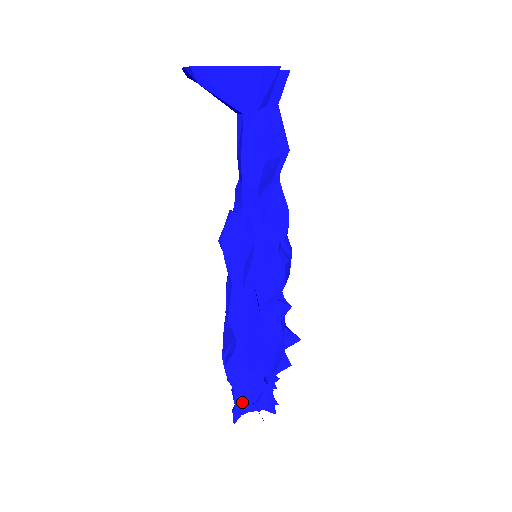
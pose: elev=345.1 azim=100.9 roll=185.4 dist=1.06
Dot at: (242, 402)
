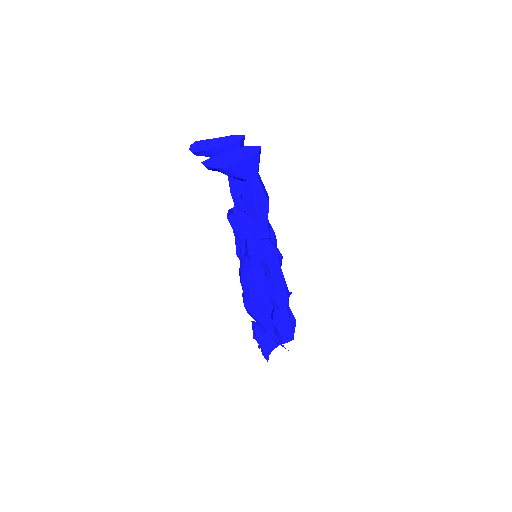
Dot at: (269, 346)
